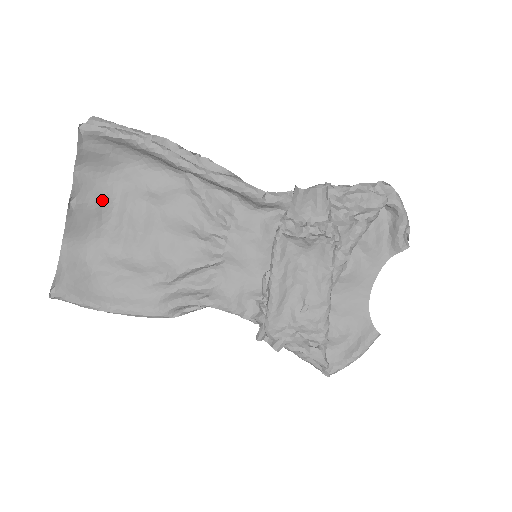
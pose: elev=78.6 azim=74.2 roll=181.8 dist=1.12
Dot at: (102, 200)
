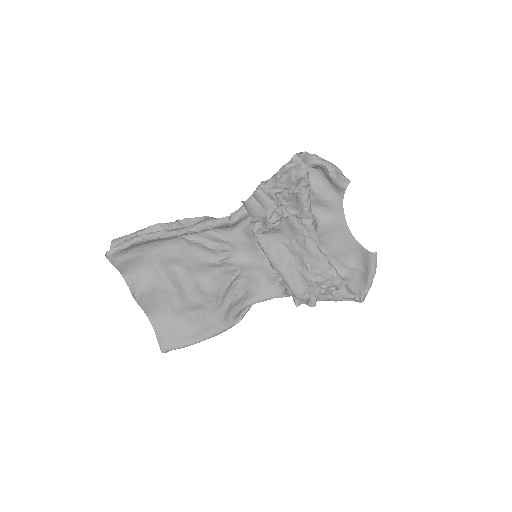
Dot at: (150, 282)
